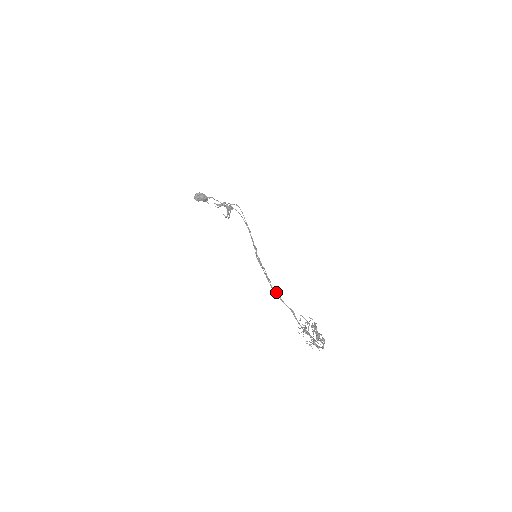
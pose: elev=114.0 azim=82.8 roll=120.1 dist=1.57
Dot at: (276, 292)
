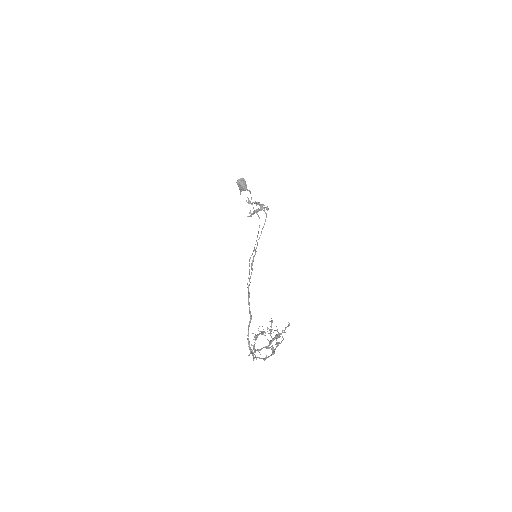
Dot at: (249, 293)
